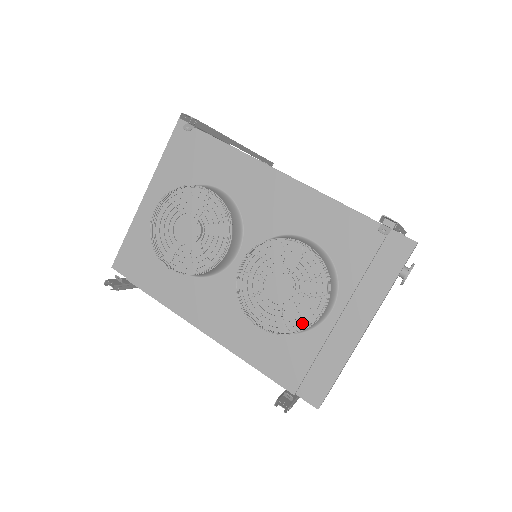
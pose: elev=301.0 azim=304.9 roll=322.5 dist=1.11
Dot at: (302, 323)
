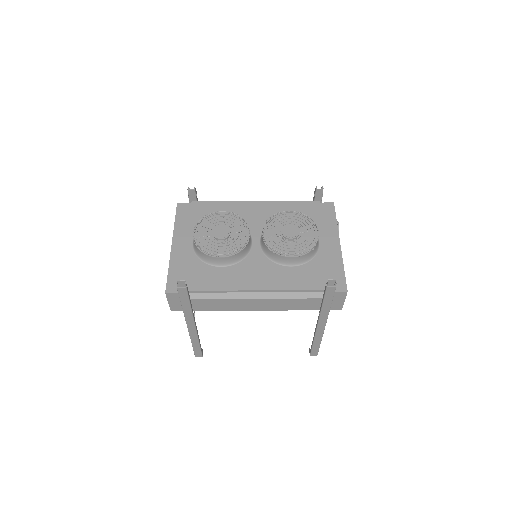
Dot at: (313, 240)
